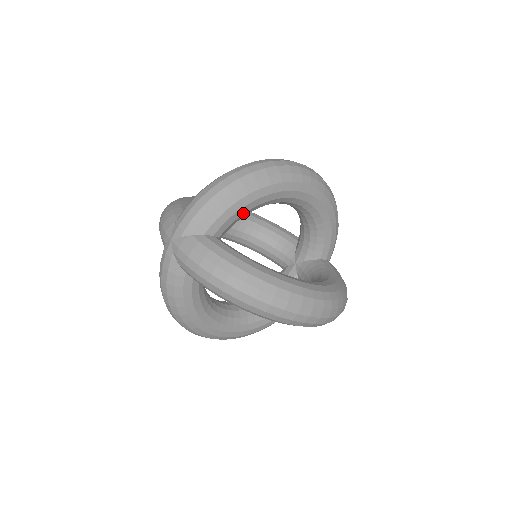
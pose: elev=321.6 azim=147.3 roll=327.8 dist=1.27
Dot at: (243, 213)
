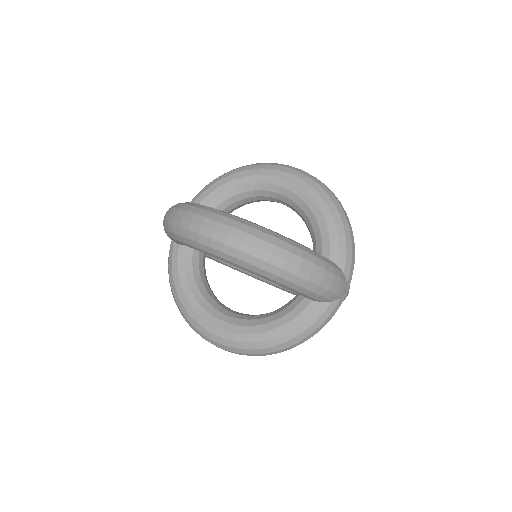
Dot at: occluded
